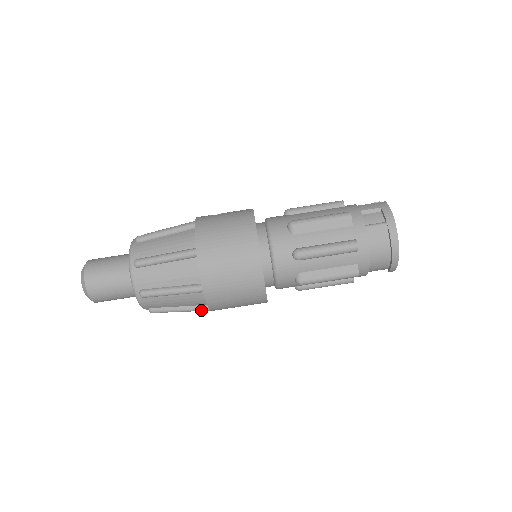
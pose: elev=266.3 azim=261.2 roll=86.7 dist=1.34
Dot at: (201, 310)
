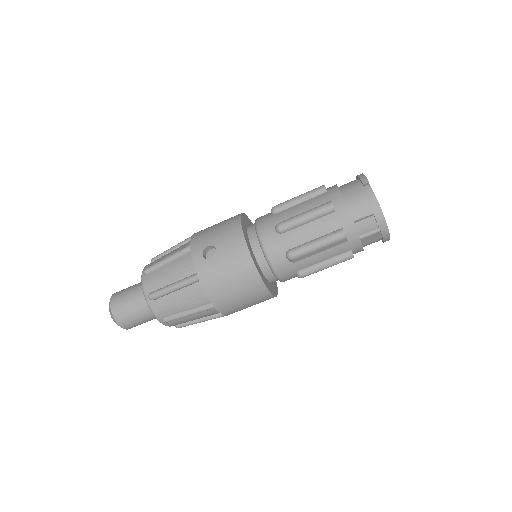
Dot at: occluded
